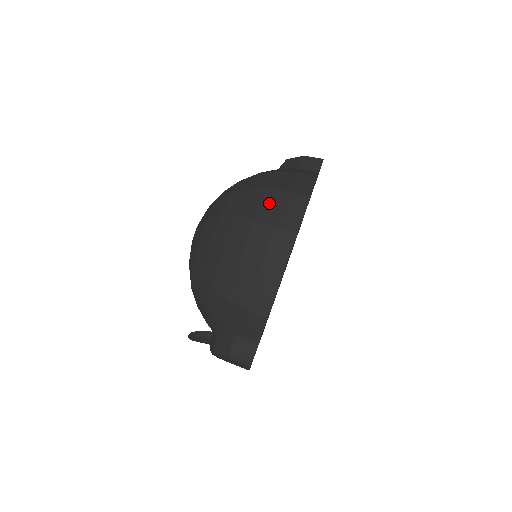
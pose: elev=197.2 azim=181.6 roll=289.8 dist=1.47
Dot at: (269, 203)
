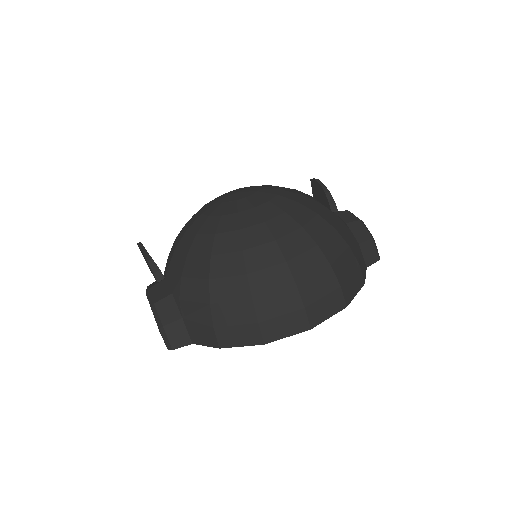
Dot at: (320, 281)
